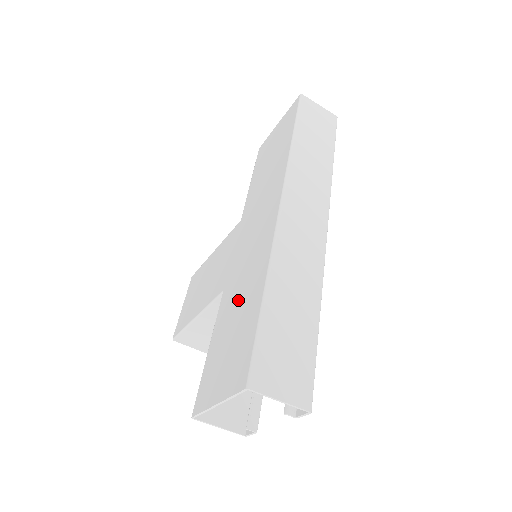
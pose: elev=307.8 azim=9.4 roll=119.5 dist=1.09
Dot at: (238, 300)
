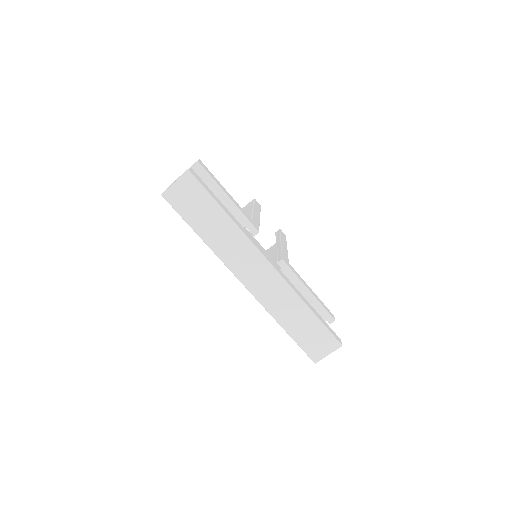
Dot at: occluded
